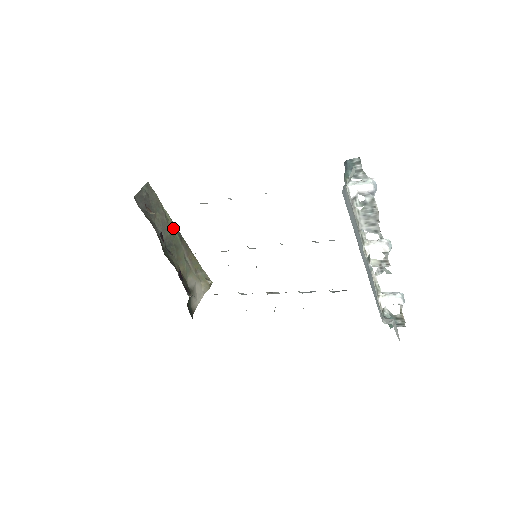
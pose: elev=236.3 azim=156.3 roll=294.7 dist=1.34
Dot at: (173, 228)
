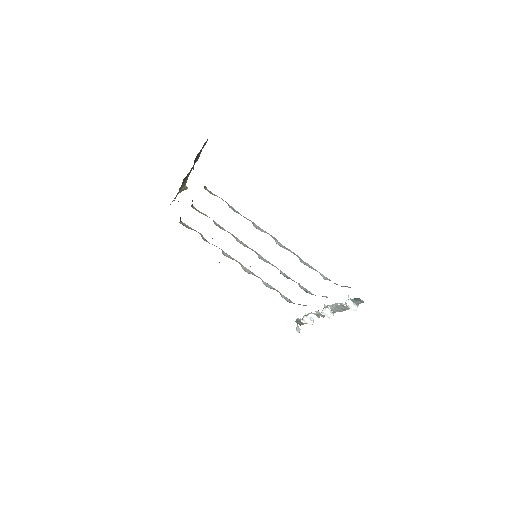
Dot at: occluded
